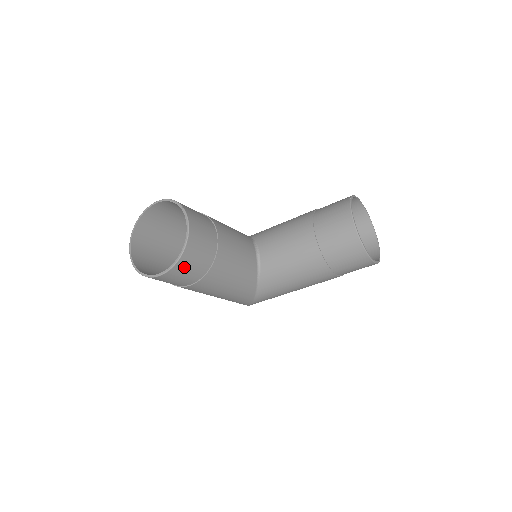
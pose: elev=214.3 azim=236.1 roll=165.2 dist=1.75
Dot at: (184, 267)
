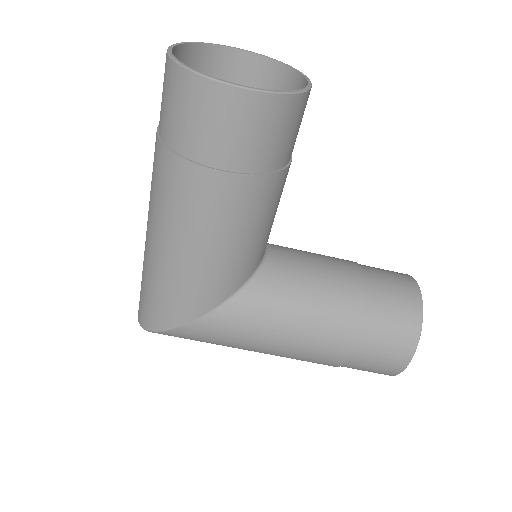
Dot at: (269, 117)
